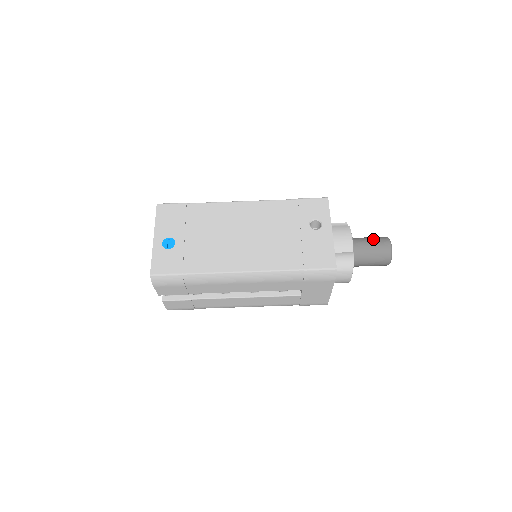
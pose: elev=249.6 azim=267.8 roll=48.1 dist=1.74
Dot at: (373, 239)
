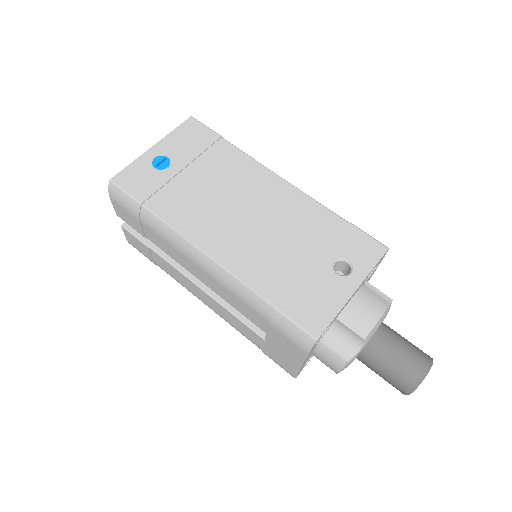
Dot at: (410, 346)
